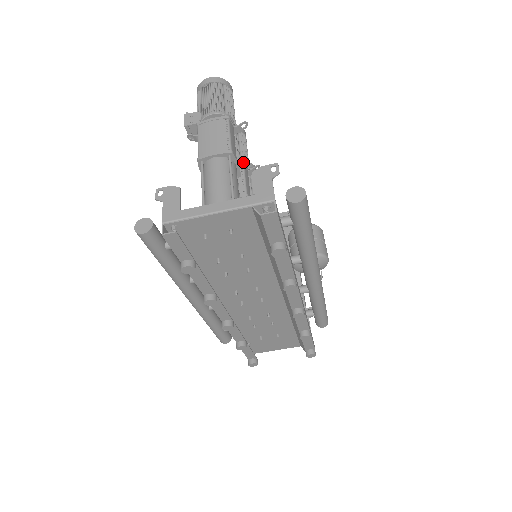
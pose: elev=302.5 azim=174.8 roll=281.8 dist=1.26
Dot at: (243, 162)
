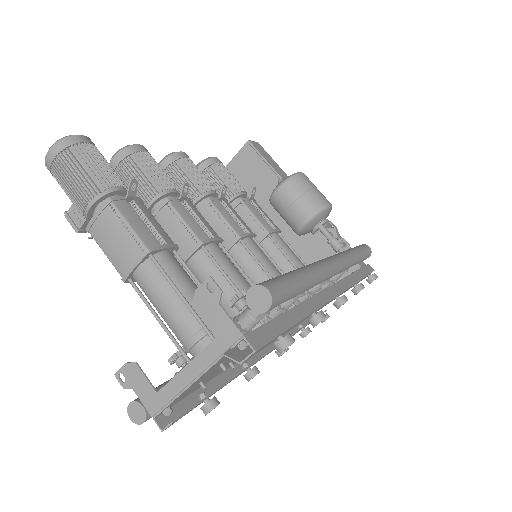
Dot at: (166, 200)
